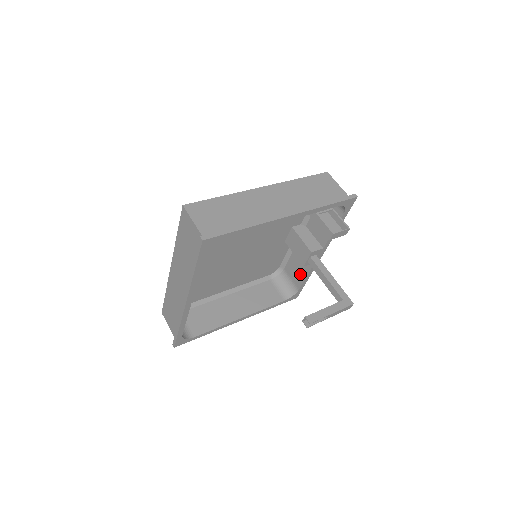
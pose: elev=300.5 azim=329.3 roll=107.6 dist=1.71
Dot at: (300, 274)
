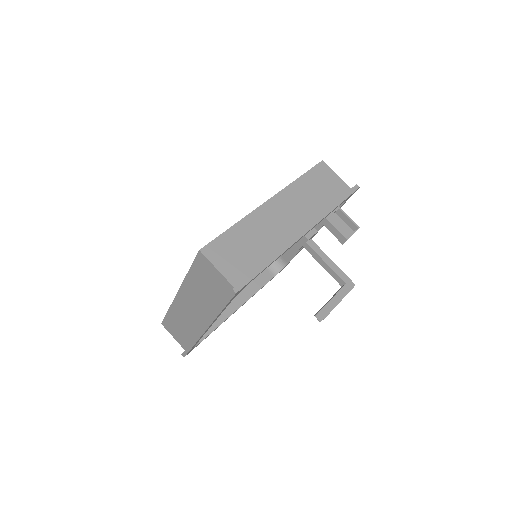
Dot at: (289, 251)
